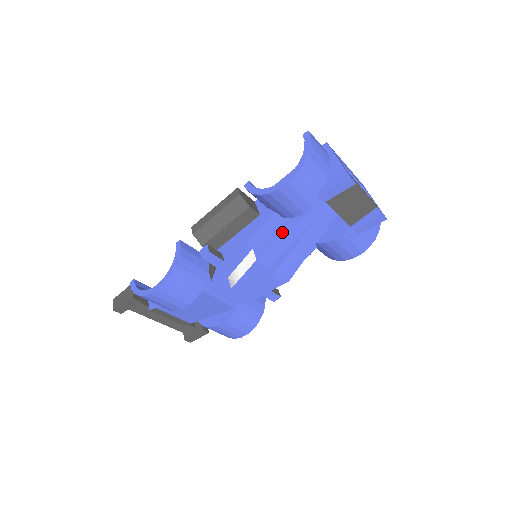
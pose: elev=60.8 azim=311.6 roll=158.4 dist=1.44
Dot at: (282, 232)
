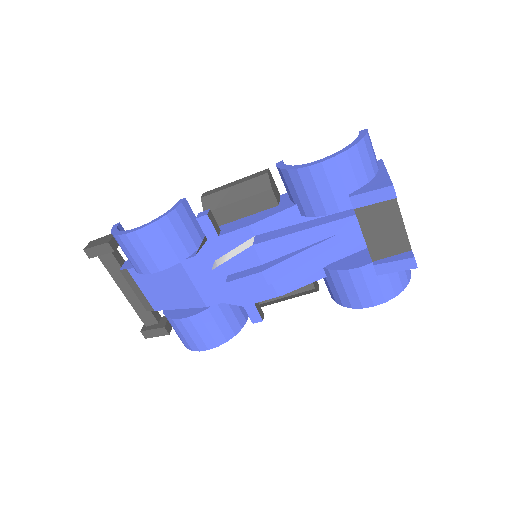
Dot at: (294, 229)
